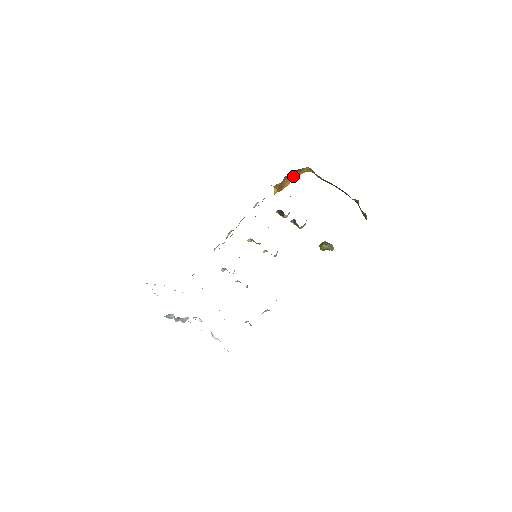
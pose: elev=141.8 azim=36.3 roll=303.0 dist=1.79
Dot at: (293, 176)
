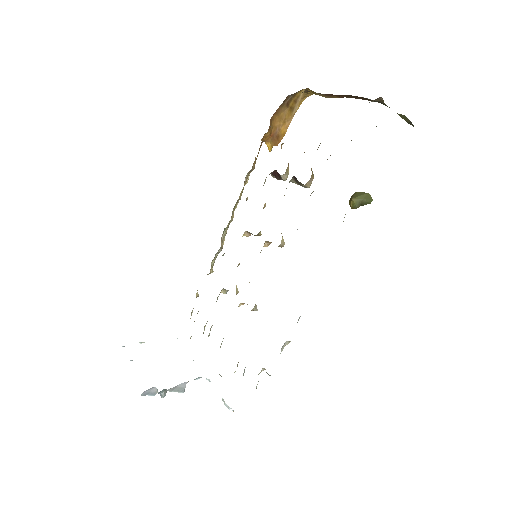
Dot at: (287, 113)
